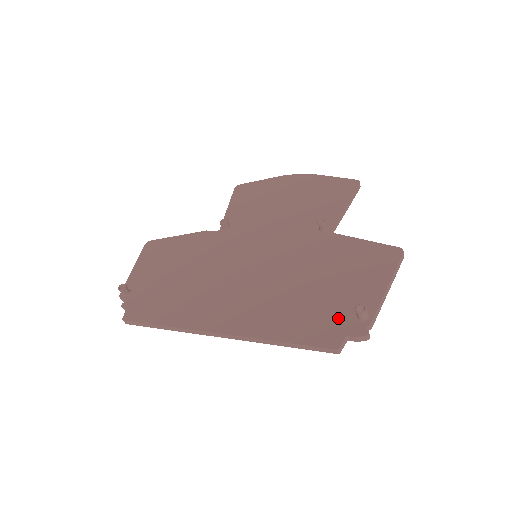
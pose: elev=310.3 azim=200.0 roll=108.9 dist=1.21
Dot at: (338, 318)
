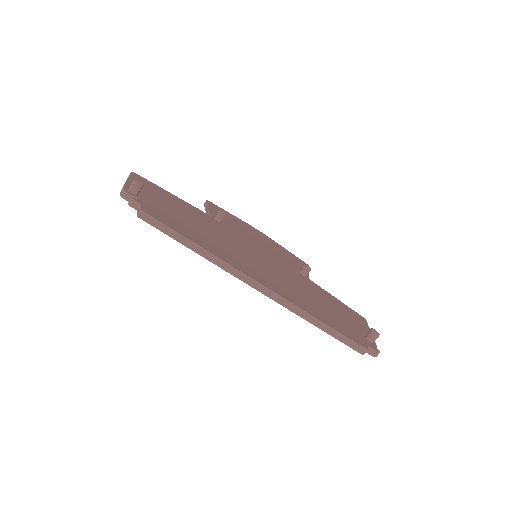
Dot at: (354, 331)
